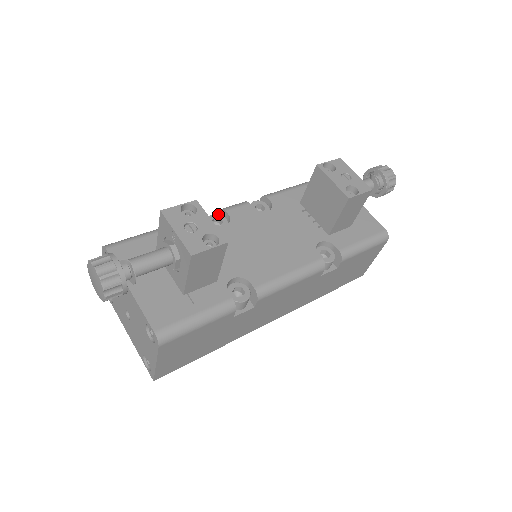
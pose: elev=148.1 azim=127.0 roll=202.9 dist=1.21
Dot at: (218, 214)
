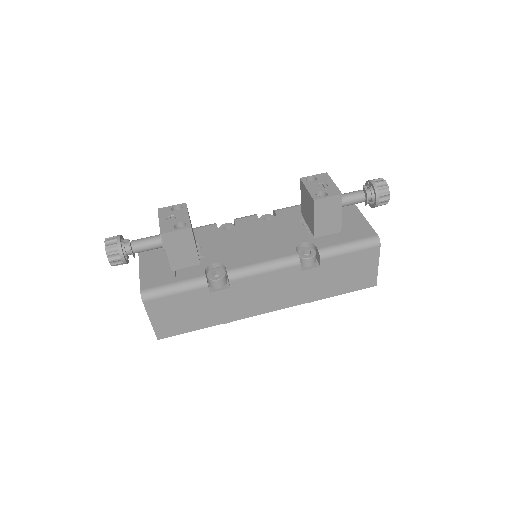
Dot at: (230, 223)
